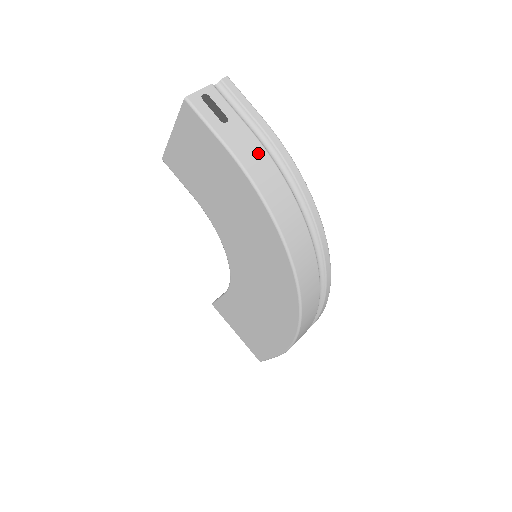
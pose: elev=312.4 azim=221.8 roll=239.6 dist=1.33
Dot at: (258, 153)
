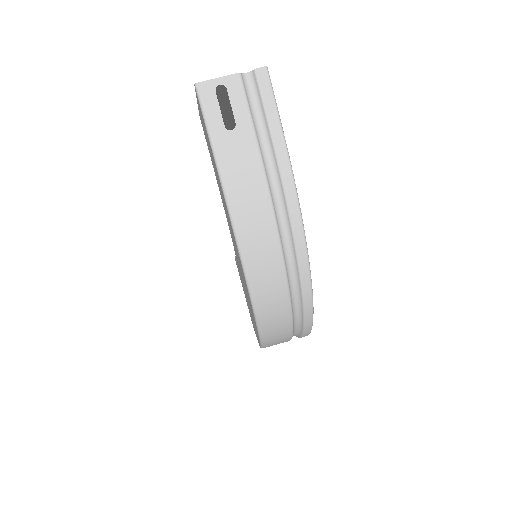
Dot at: (253, 179)
